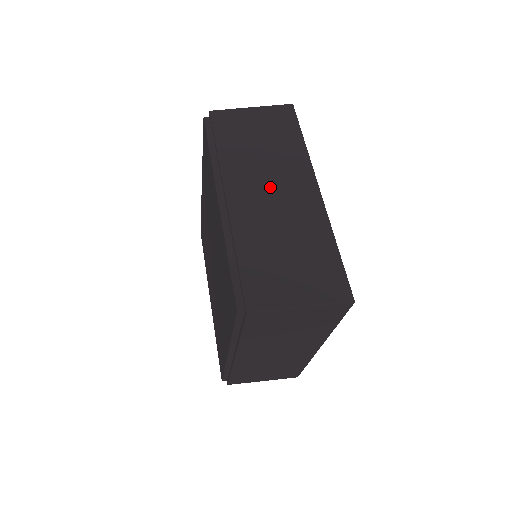
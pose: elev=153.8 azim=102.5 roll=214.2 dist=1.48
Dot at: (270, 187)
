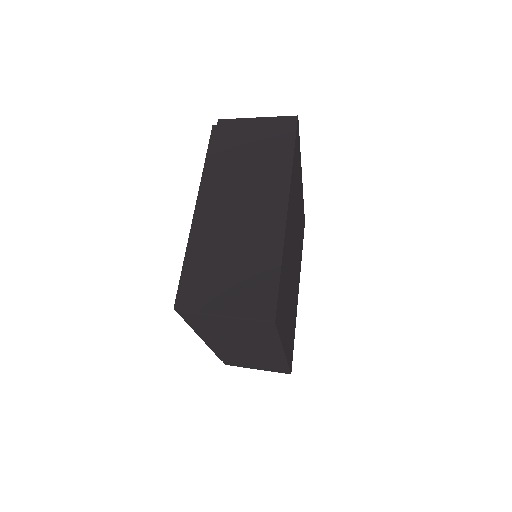
Dot at: (242, 199)
